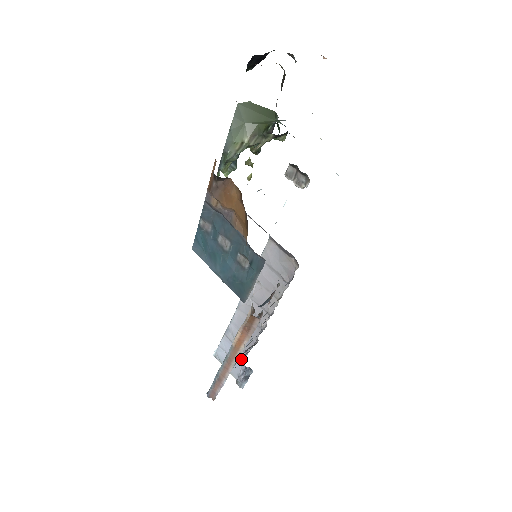
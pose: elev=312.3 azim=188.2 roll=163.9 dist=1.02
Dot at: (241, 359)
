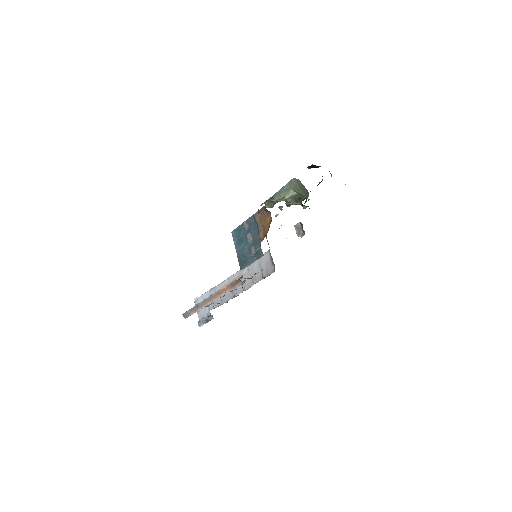
Dot at: (211, 309)
